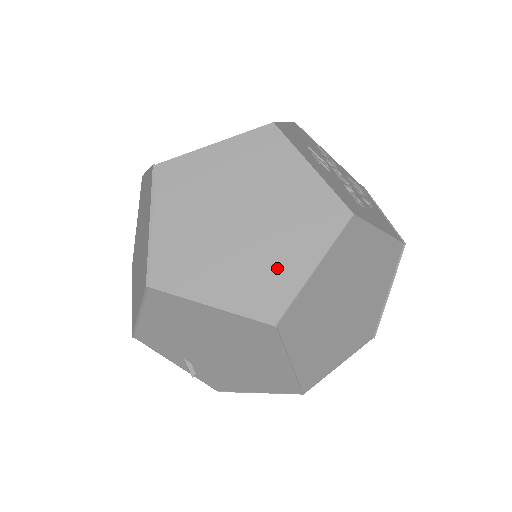
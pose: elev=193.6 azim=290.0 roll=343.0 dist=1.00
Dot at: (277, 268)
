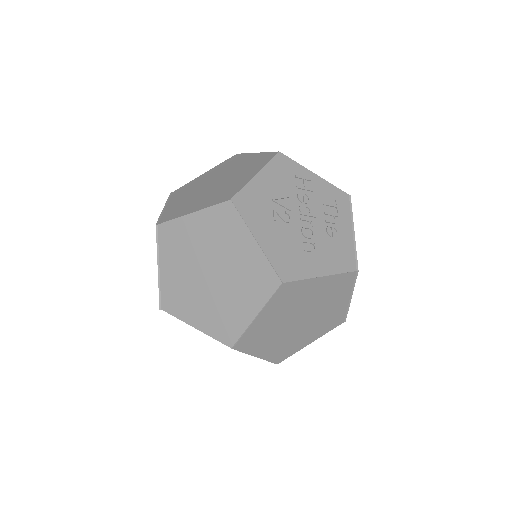
Dot at: (233, 312)
